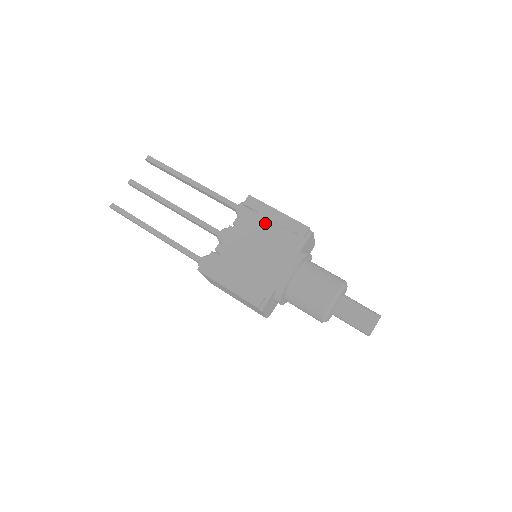
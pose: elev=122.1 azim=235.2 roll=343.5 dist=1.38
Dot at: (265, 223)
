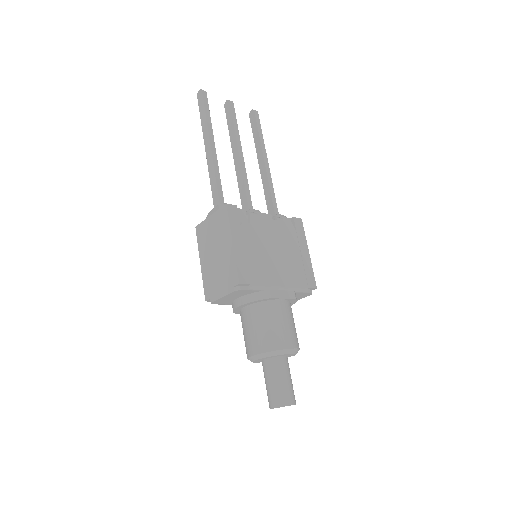
Dot at: (295, 246)
